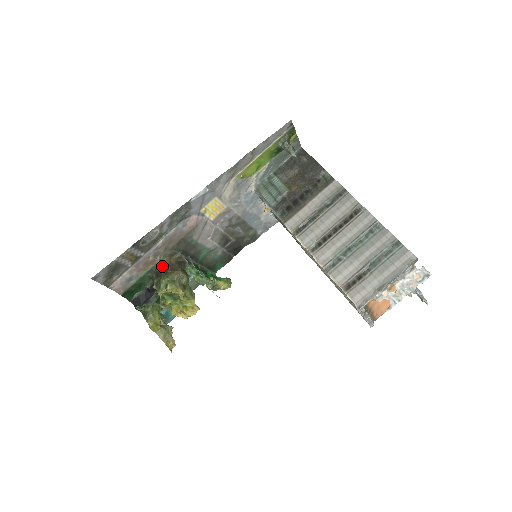
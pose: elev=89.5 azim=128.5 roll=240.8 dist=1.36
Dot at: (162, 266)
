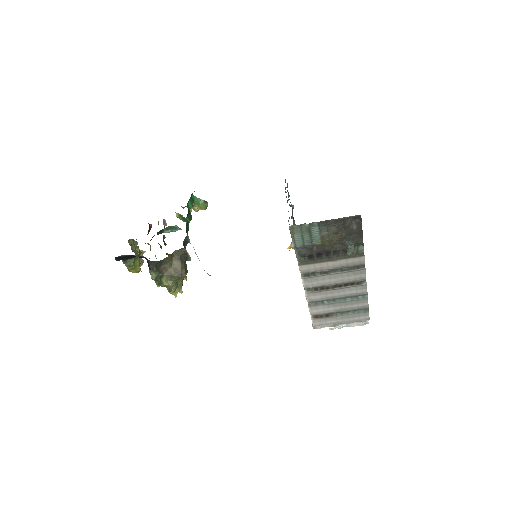
Dot at: (164, 262)
